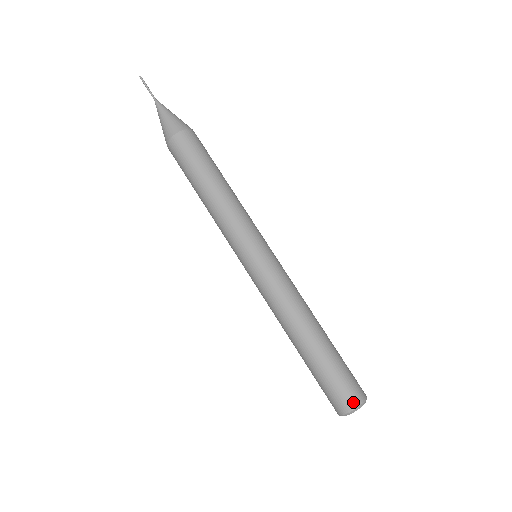
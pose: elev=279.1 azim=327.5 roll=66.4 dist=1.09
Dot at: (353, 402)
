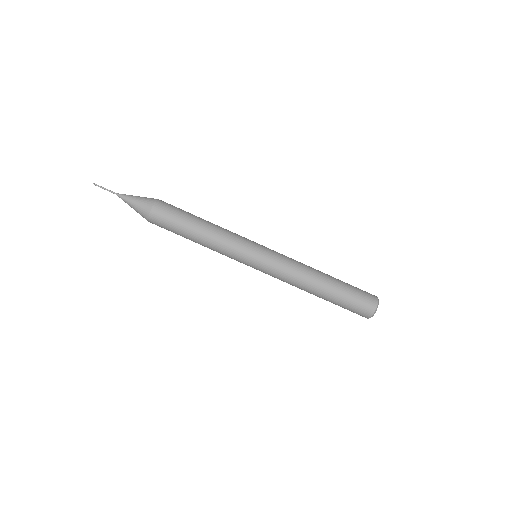
Dot at: (374, 299)
